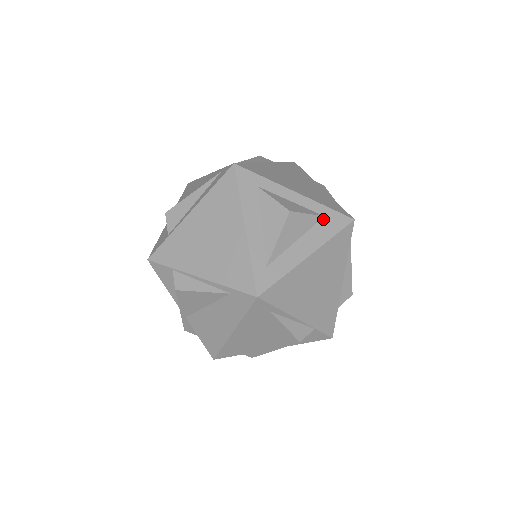
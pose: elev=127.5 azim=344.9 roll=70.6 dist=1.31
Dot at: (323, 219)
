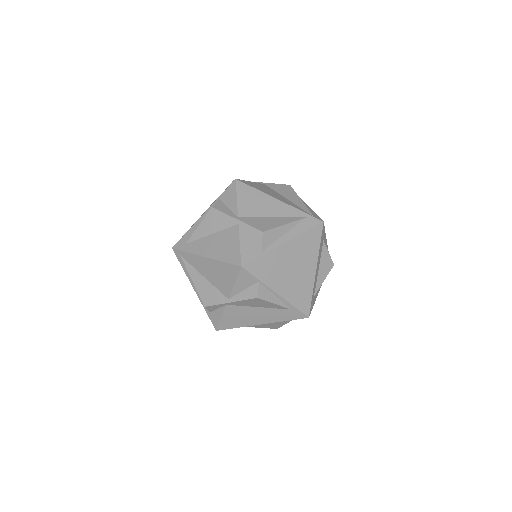
Dot at: occluded
